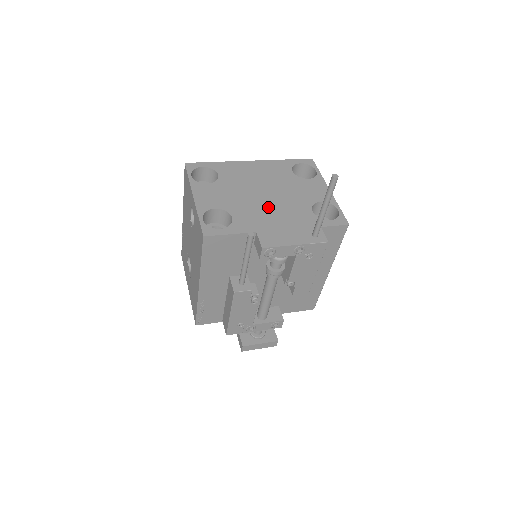
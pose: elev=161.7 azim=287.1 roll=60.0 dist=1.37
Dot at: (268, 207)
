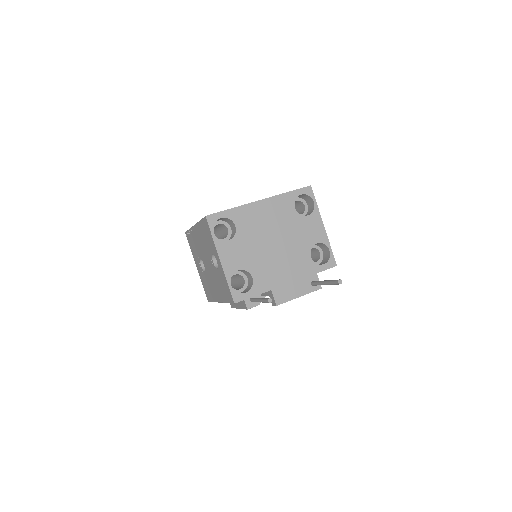
Dot at: (278, 259)
